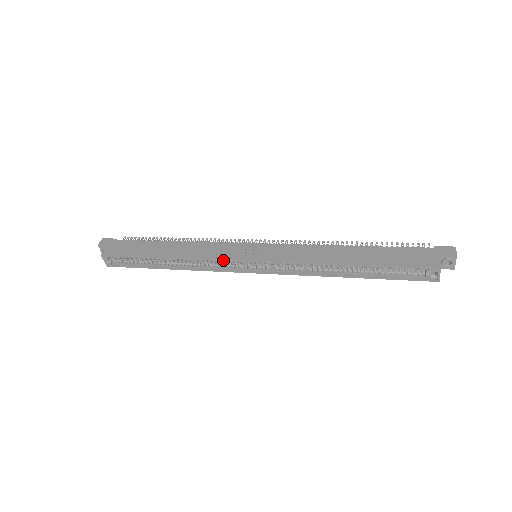
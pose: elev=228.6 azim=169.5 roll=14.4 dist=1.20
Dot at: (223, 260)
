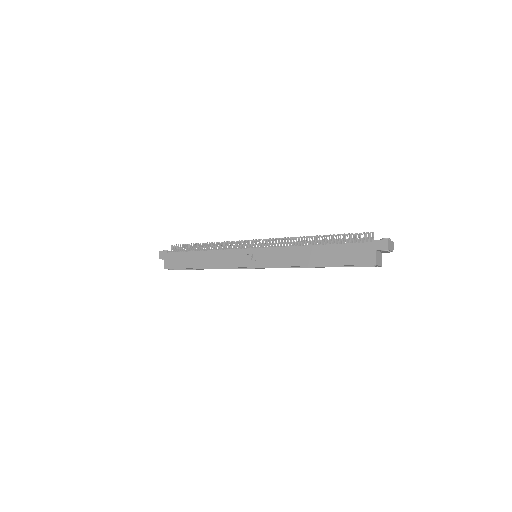
Dot at: (235, 267)
